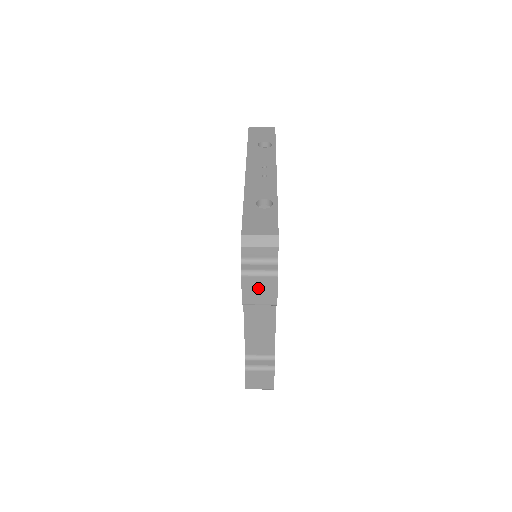
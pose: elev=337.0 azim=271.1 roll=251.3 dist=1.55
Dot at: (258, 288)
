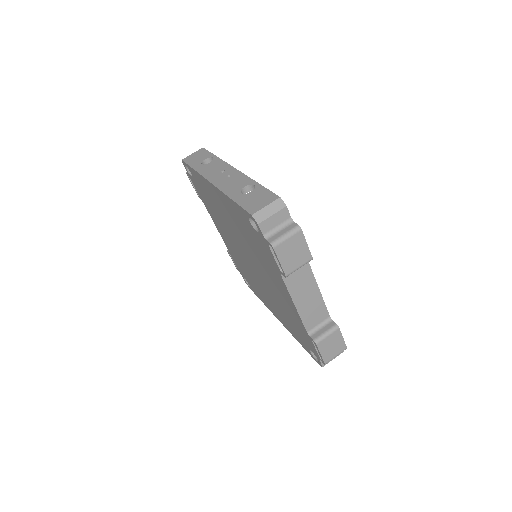
Dot at: (291, 251)
